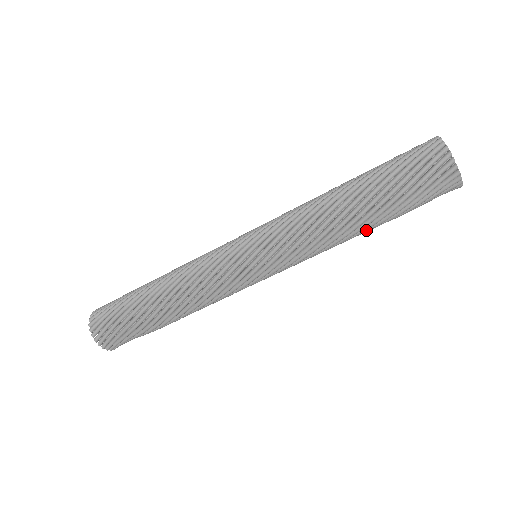
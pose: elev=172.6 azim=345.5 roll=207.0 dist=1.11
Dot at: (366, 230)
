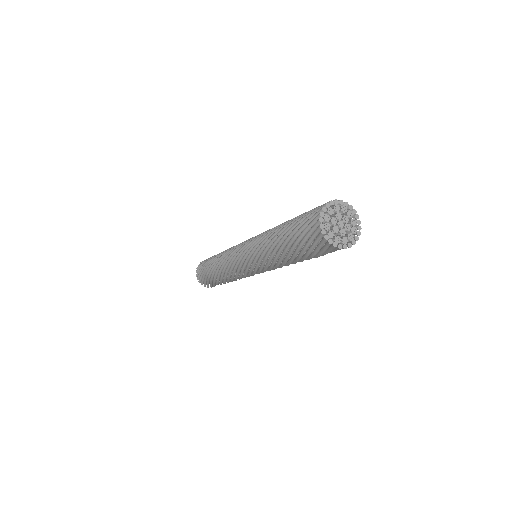
Dot at: (299, 261)
